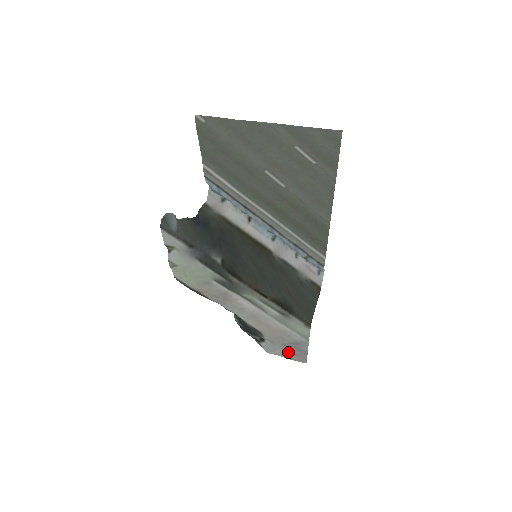
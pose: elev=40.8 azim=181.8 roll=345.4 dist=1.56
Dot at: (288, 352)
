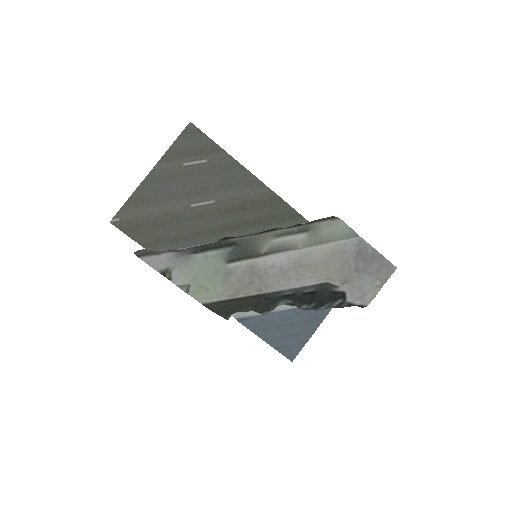
Dot at: (371, 277)
